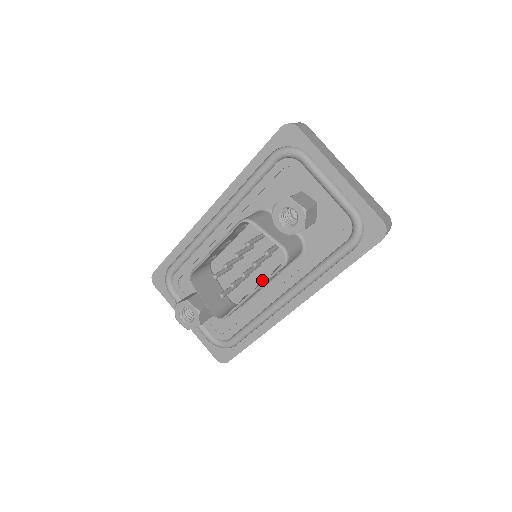
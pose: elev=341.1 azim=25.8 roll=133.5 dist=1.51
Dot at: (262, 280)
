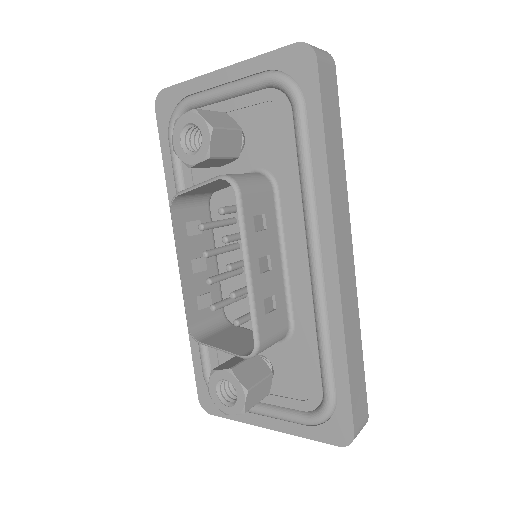
Dot at: occluded
